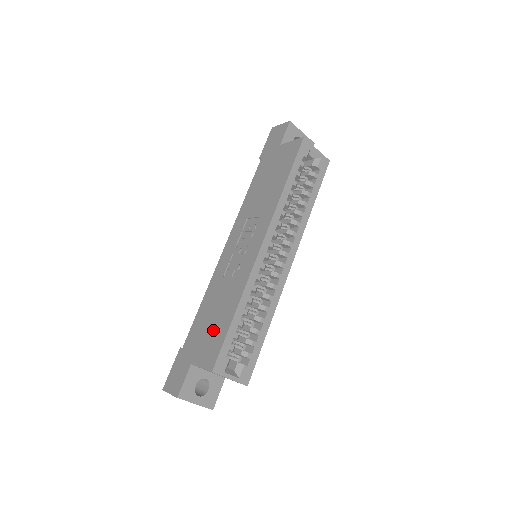
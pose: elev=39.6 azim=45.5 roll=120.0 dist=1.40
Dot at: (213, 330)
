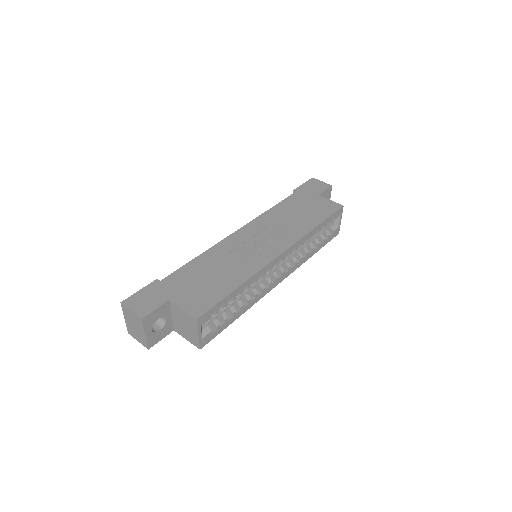
Dot at: (207, 287)
